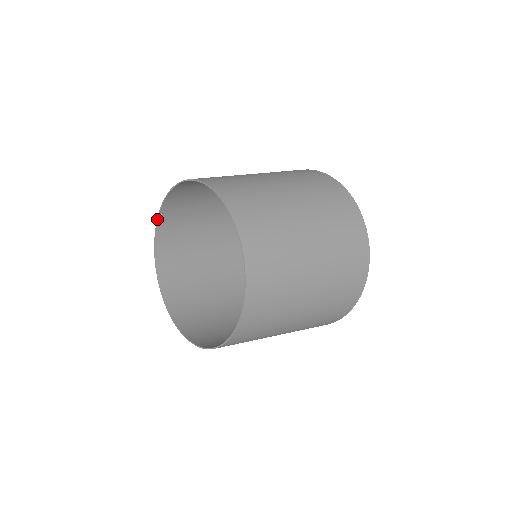
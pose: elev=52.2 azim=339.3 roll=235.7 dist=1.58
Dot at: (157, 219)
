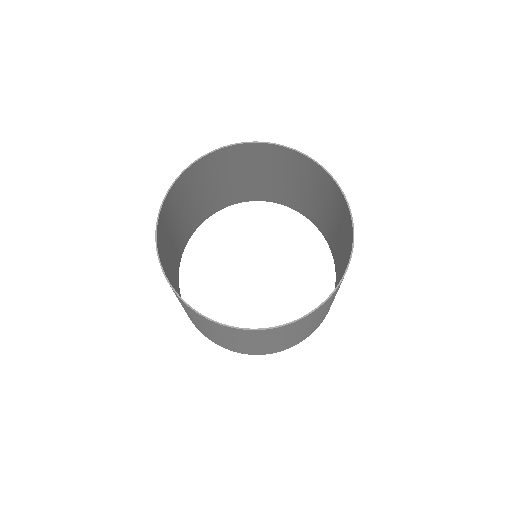
Dot at: (221, 148)
